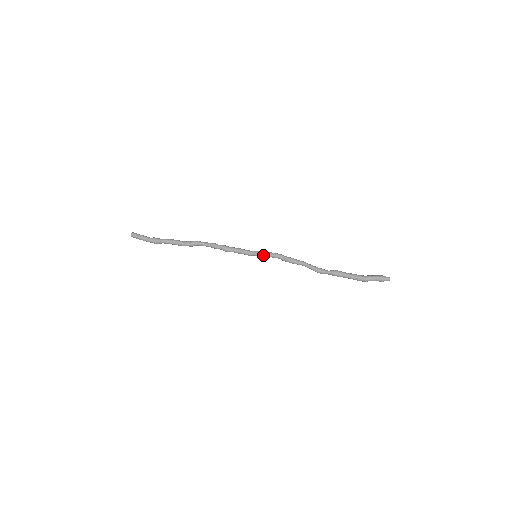
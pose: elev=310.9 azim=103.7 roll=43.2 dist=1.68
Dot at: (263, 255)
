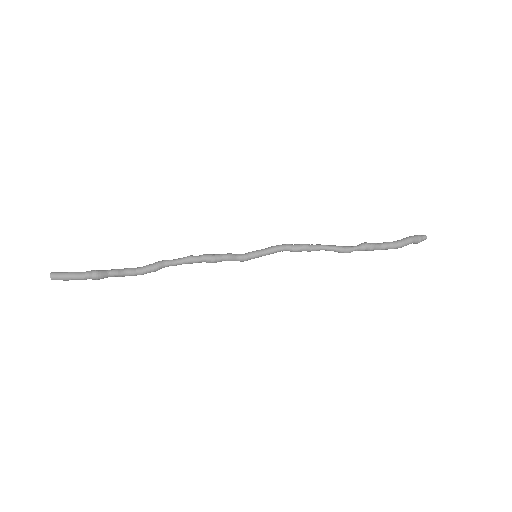
Dot at: (265, 252)
